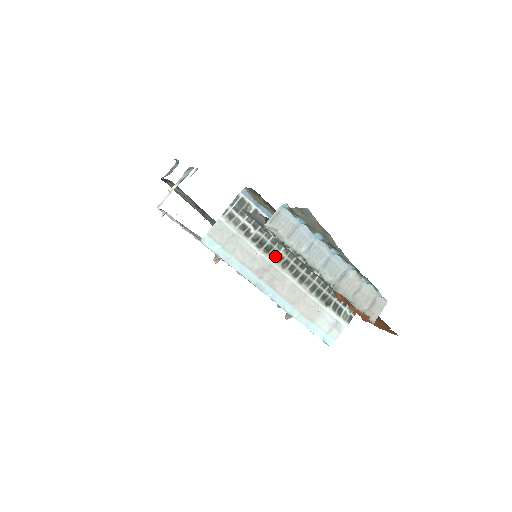
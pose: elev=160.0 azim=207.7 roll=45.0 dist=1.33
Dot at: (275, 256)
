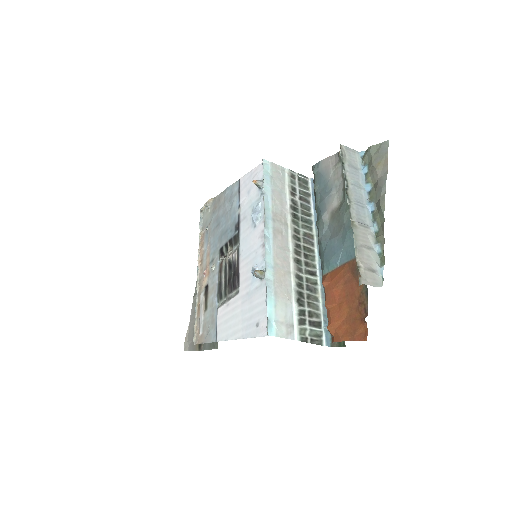
Dot at: (295, 225)
